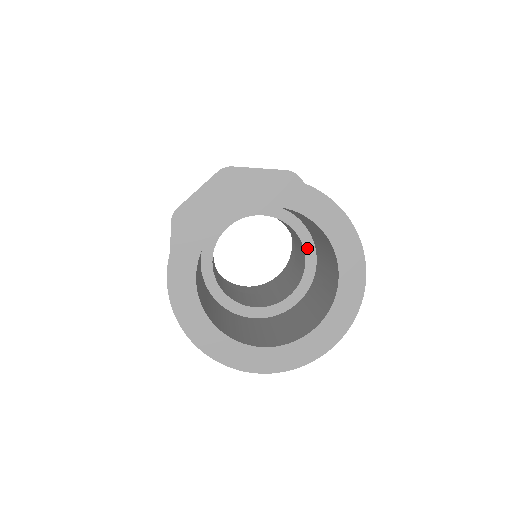
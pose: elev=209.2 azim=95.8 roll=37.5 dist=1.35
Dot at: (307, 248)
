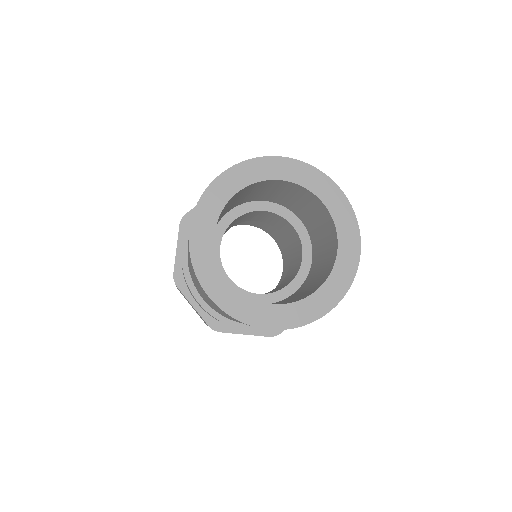
Dot at: (304, 243)
